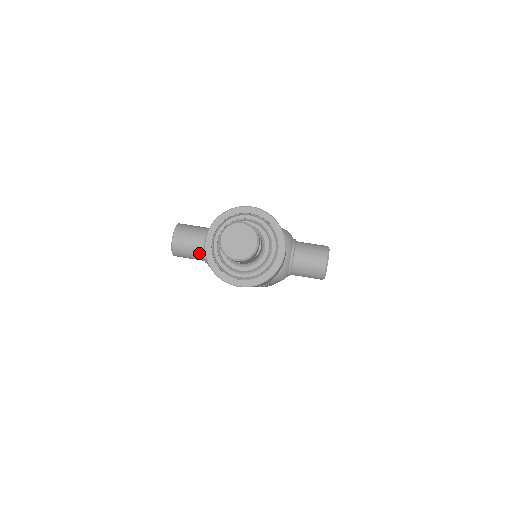
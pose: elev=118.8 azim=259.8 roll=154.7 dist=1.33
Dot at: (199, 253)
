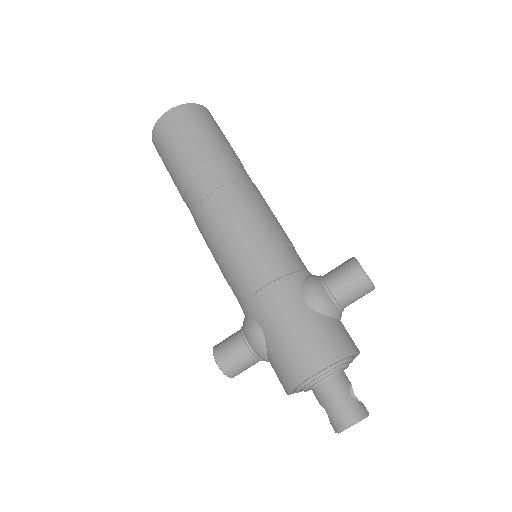
Dot at: occluded
